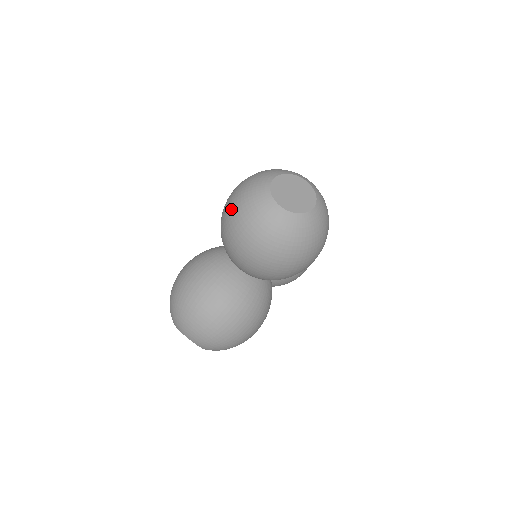
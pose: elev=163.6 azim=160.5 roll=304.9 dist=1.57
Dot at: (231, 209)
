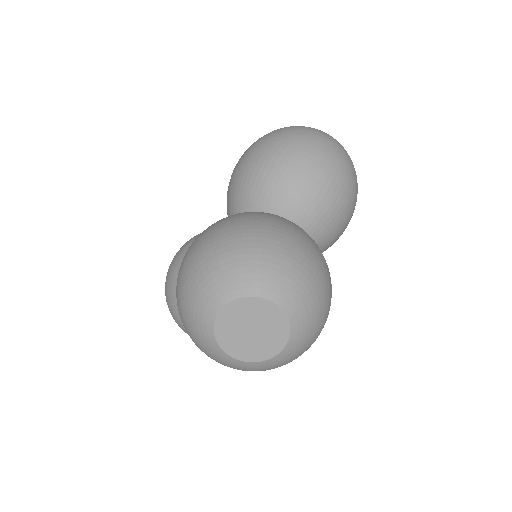
Dot at: (281, 138)
